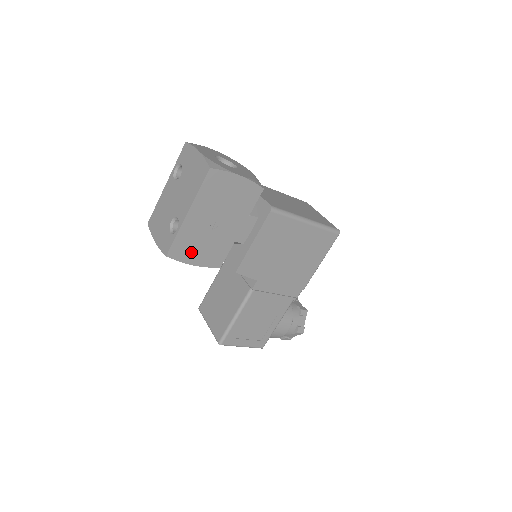
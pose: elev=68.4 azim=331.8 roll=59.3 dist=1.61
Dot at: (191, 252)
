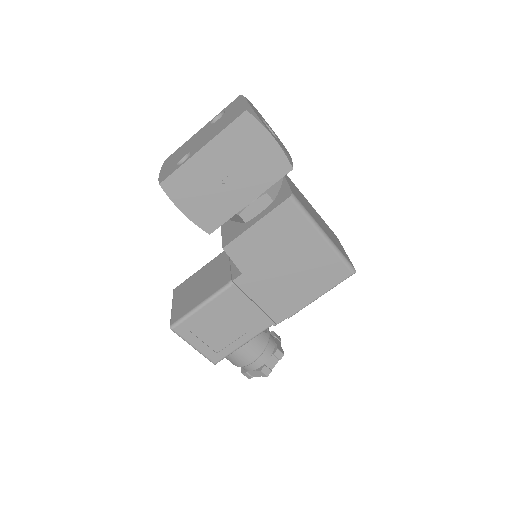
Dot at: (187, 196)
